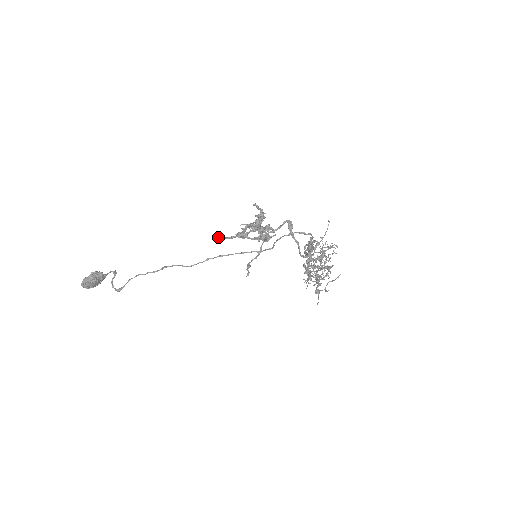
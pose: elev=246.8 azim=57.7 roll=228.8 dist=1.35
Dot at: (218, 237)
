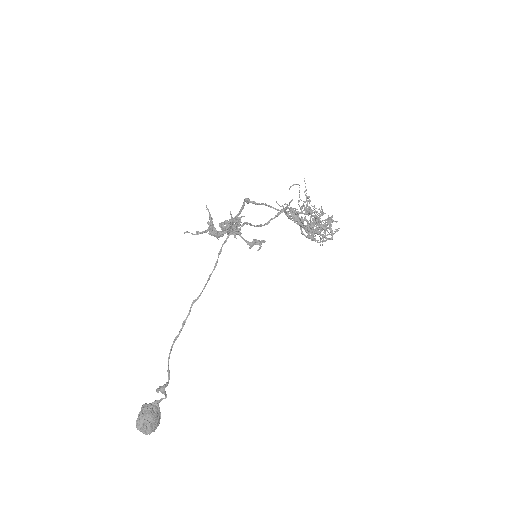
Dot at: (186, 232)
